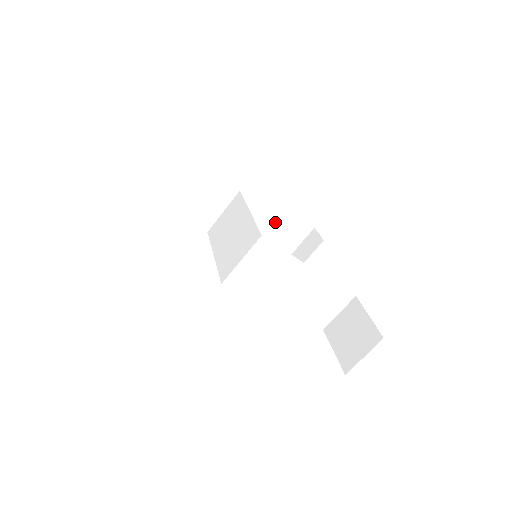
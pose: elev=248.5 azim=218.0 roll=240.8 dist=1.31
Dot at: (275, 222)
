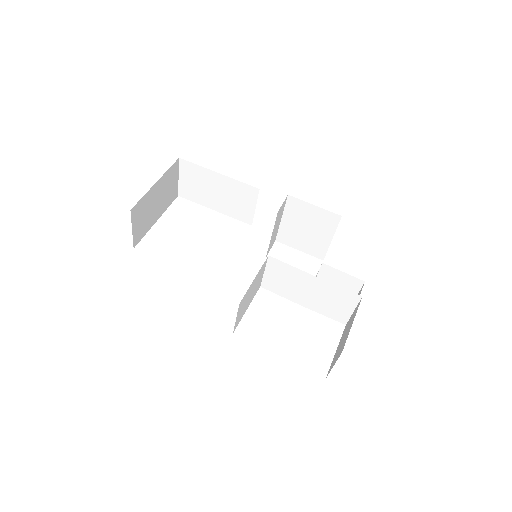
Dot at: (299, 214)
